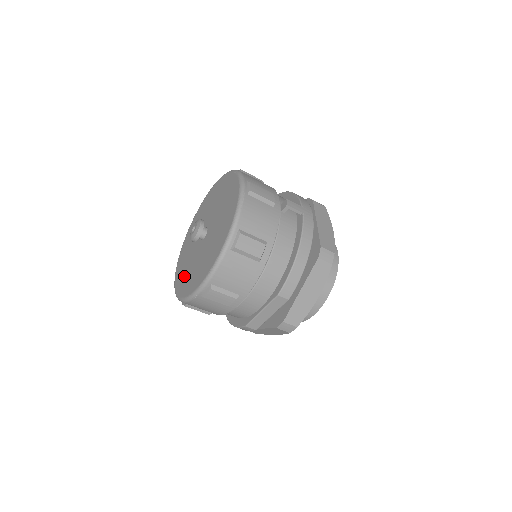
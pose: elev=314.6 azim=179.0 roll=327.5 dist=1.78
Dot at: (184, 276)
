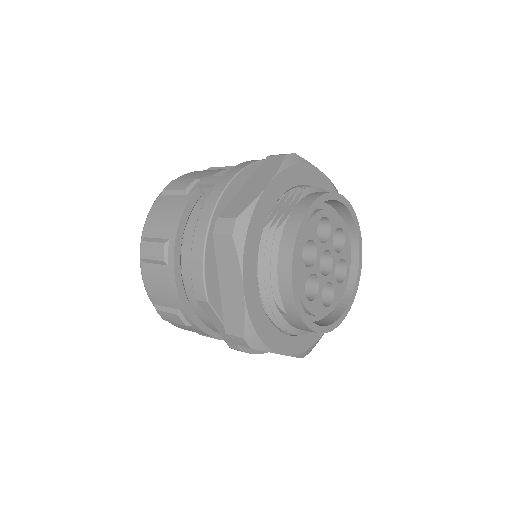
Dot at: occluded
